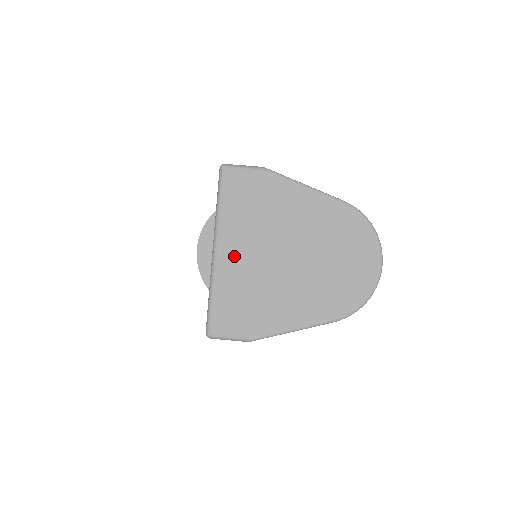
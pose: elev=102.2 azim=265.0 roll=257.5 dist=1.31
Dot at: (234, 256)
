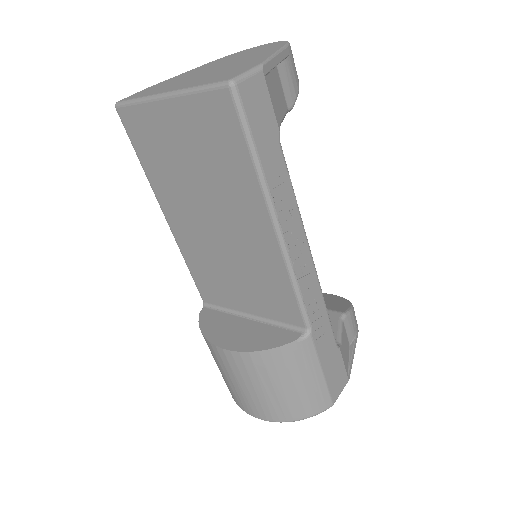
Dot at: (181, 85)
